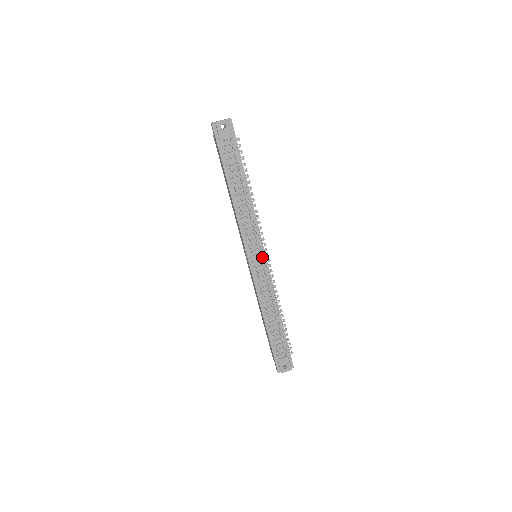
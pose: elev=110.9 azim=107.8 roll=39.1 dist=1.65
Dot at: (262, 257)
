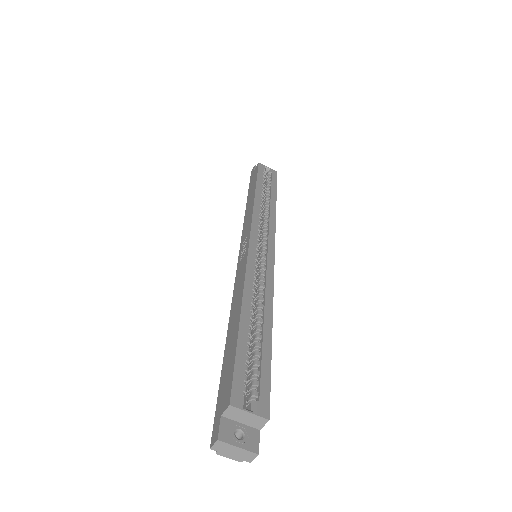
Dot at: occluded
